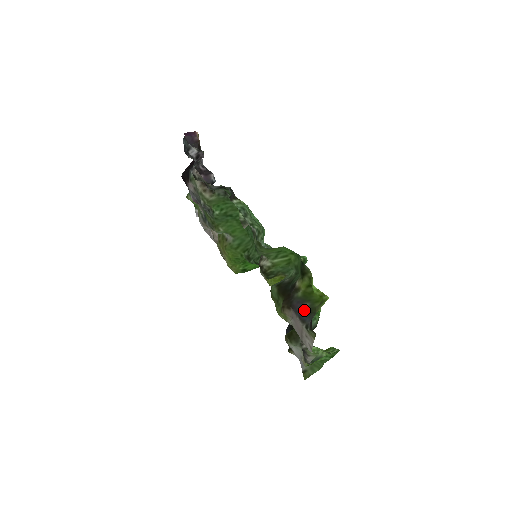
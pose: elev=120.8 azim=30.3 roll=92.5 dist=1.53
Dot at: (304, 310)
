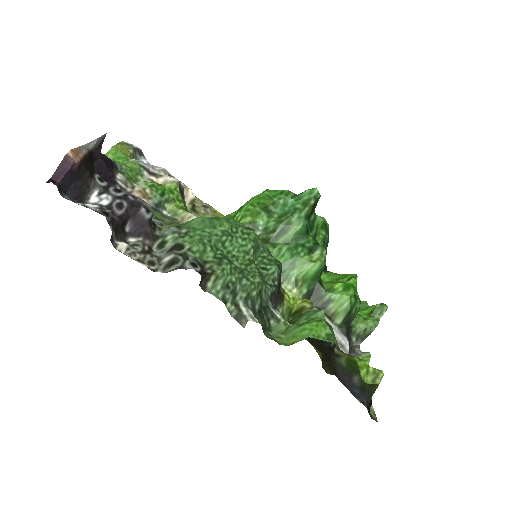
Dot at: (355, 387)
